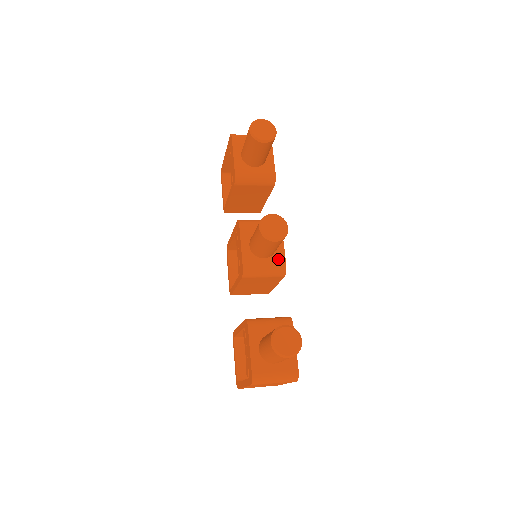
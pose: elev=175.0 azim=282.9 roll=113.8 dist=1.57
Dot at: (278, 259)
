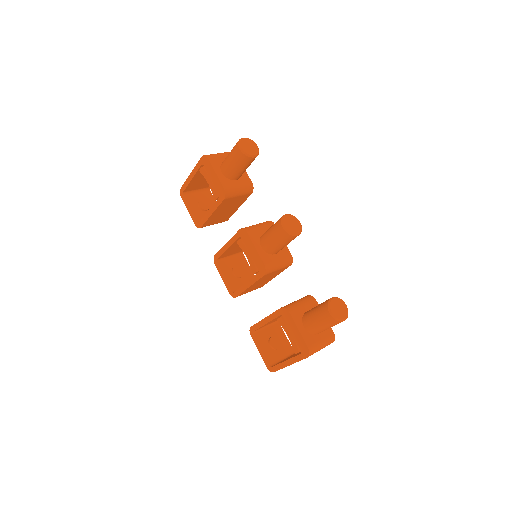
Dot at: (284, 252)
